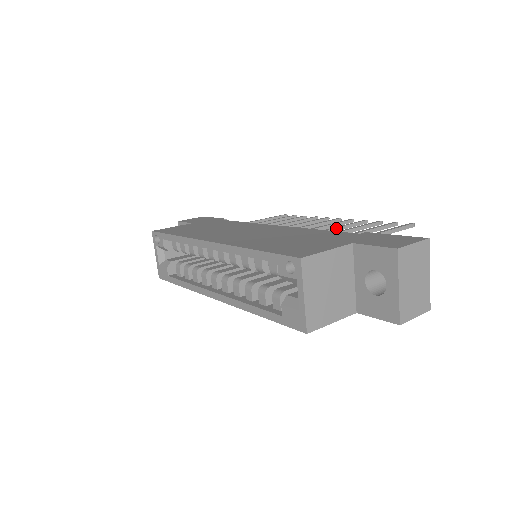
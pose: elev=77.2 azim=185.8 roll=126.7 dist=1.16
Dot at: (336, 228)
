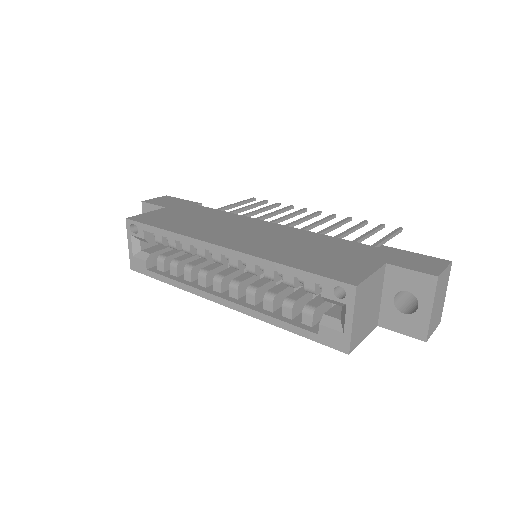
Dot at: (331, 228)
